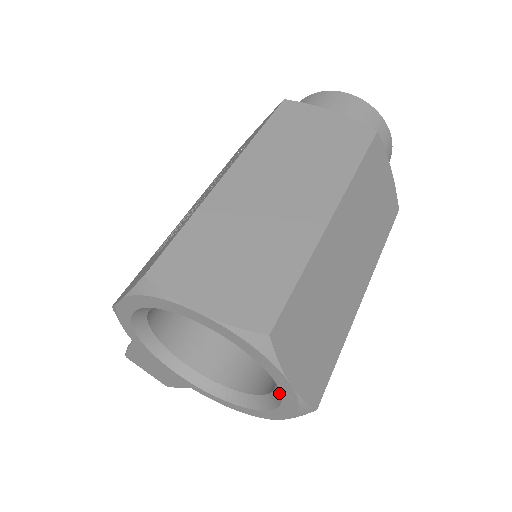
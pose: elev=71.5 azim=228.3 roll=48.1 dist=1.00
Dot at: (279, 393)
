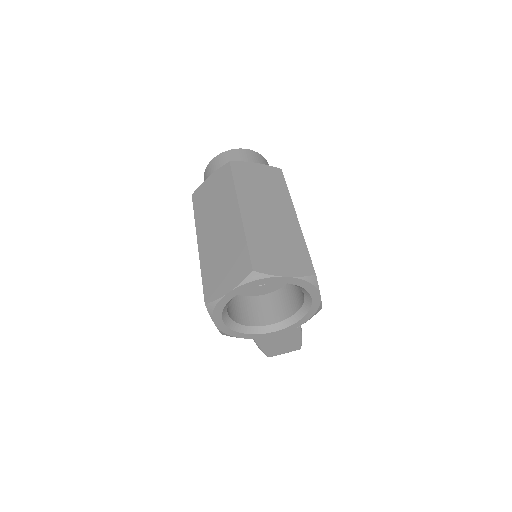
Dot at: occluded
